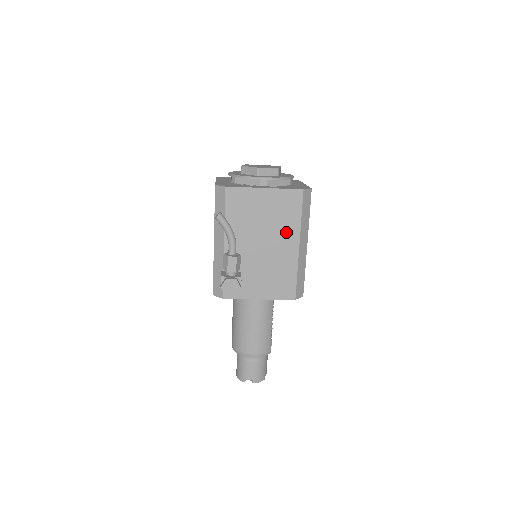
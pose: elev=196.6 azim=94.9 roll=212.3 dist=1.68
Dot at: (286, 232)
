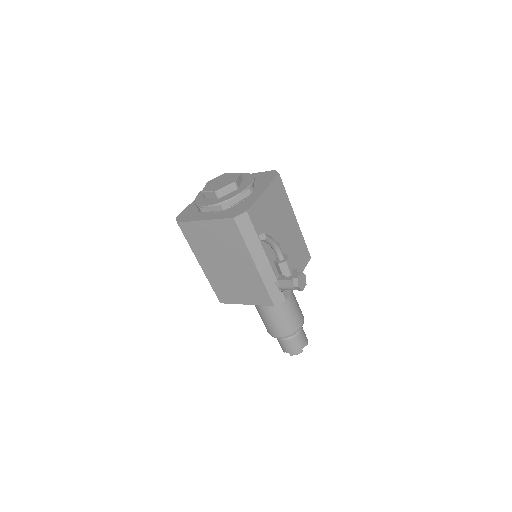
Dot at: (287, 214)
